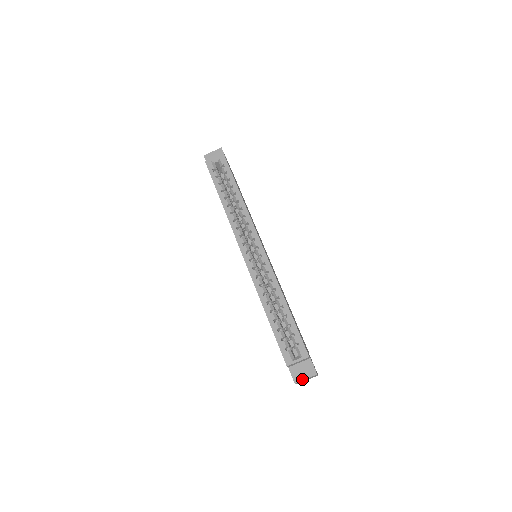
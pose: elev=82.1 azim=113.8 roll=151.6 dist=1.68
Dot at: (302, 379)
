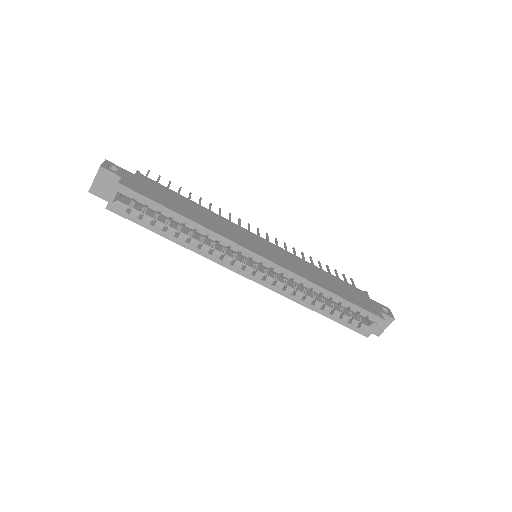
Dot at: (383, 330)
